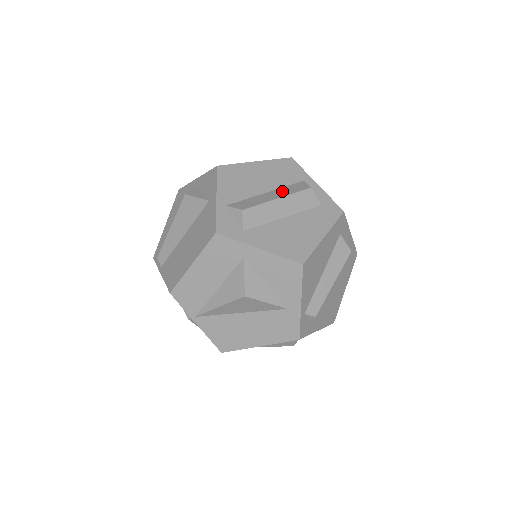
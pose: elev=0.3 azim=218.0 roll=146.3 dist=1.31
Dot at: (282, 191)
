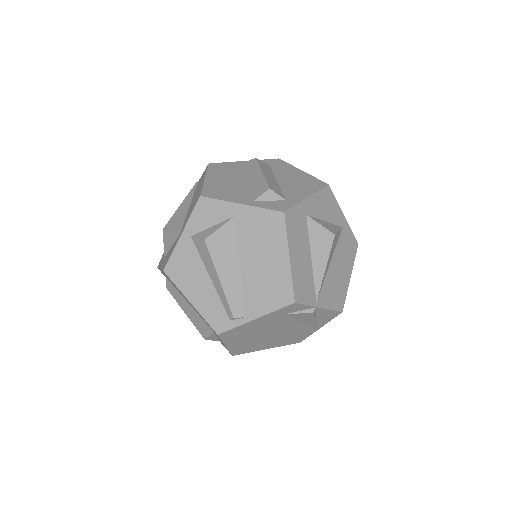
Dot at: (250, 172)
